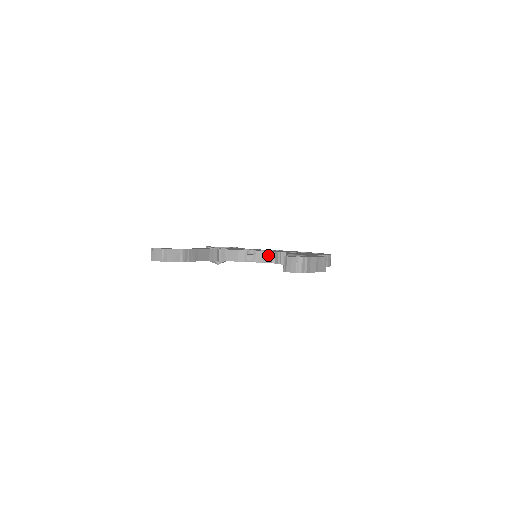
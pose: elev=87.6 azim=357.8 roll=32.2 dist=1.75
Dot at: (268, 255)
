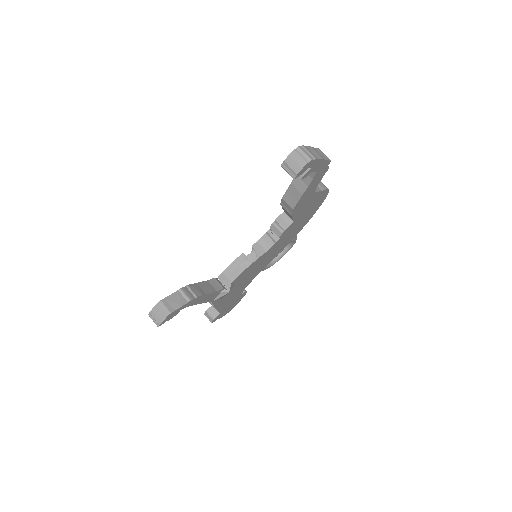
Dot at: (266, 239)
